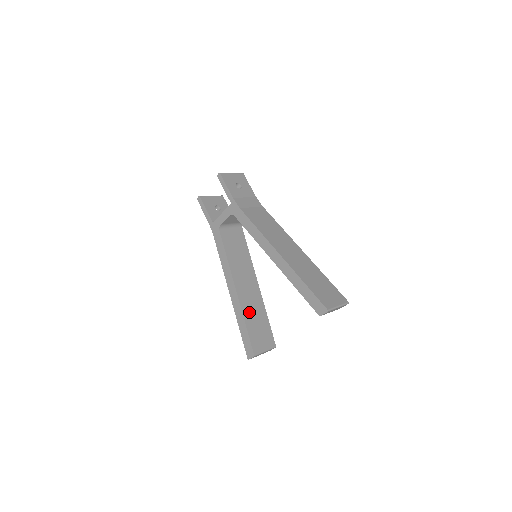
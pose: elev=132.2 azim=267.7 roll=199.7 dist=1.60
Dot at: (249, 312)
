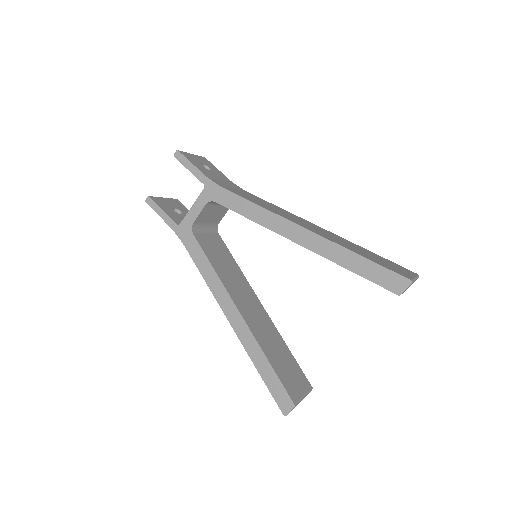
Dot at: (265, 342)
